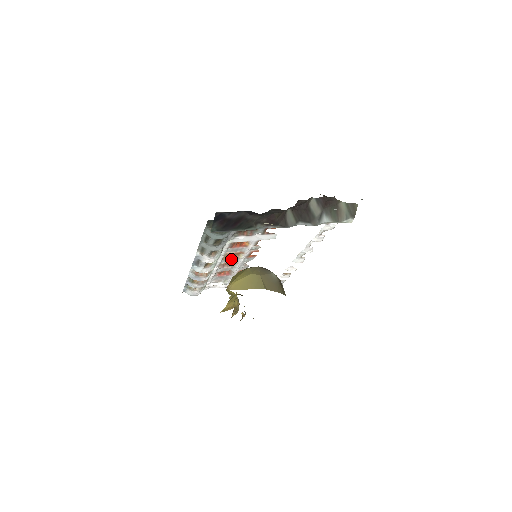
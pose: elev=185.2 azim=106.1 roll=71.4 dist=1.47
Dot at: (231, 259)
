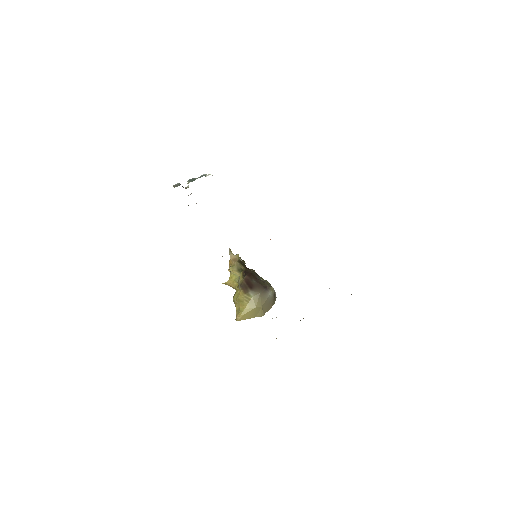
Dot at: occluded
